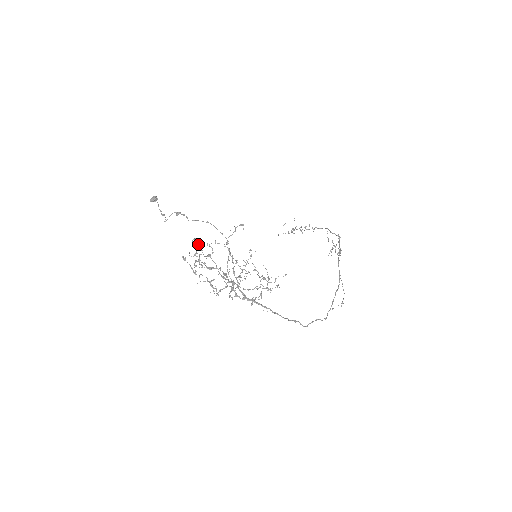
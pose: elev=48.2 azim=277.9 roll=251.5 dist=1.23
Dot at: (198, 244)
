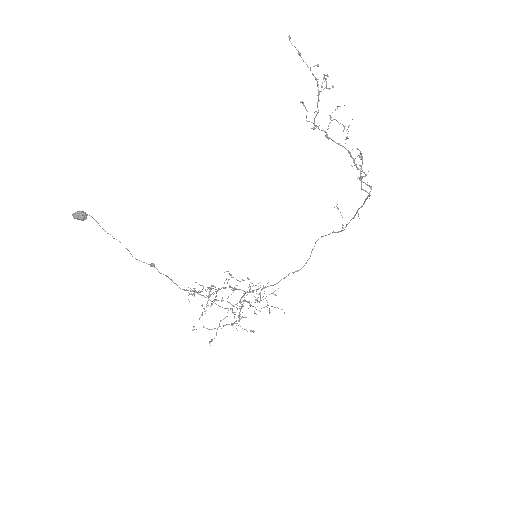
Dot at: occluded
